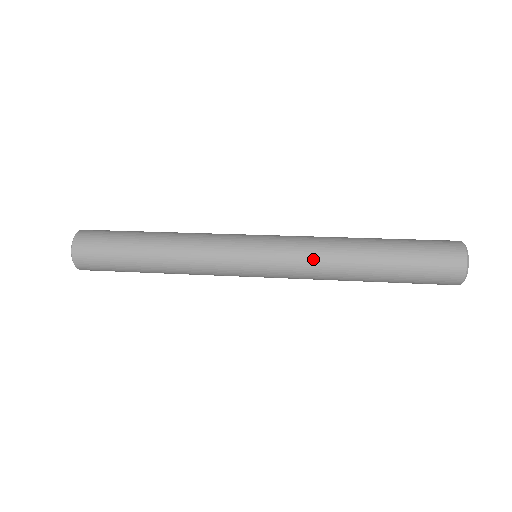
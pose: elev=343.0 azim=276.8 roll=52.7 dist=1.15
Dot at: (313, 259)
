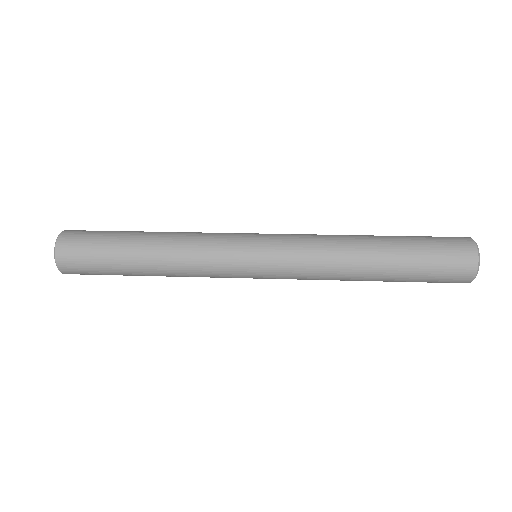
Dot at: (317, 275)
